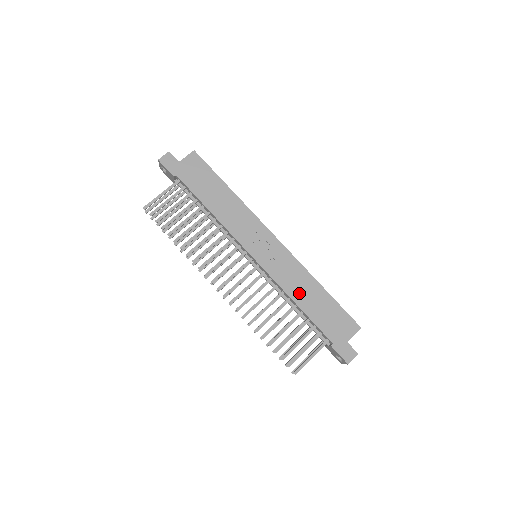
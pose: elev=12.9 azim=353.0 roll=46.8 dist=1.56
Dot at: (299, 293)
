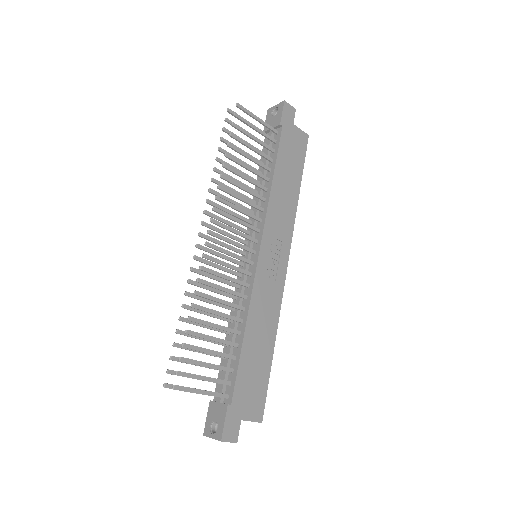
Dot at: (256, 327)
